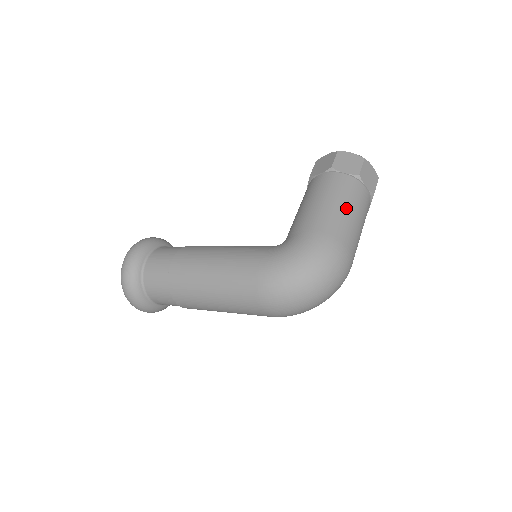
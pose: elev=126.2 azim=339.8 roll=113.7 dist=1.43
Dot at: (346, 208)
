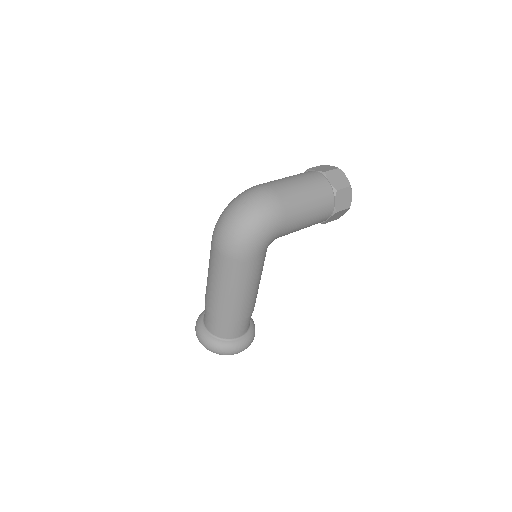
Dot at: occluded
